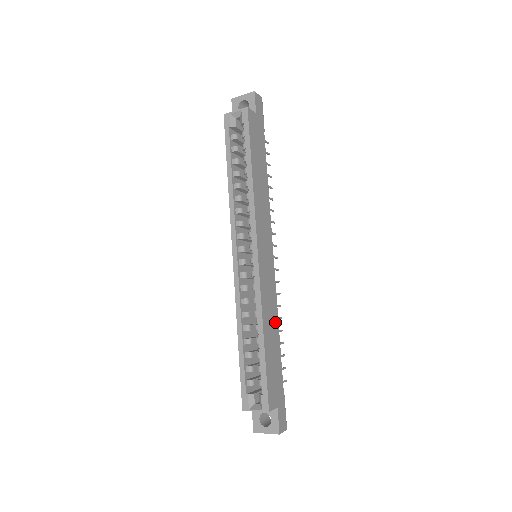
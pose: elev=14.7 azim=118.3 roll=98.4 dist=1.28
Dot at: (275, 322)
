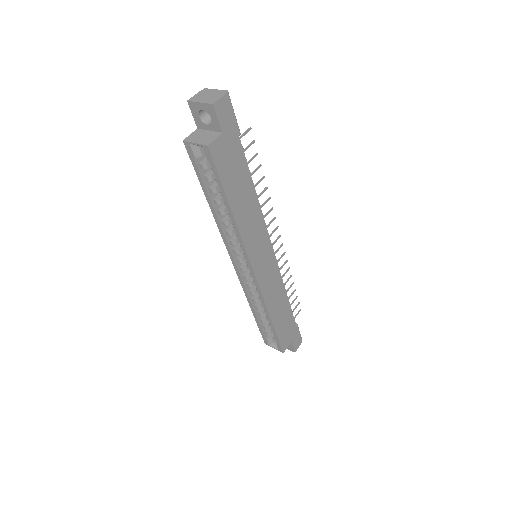
Dot at: (282, 296)
